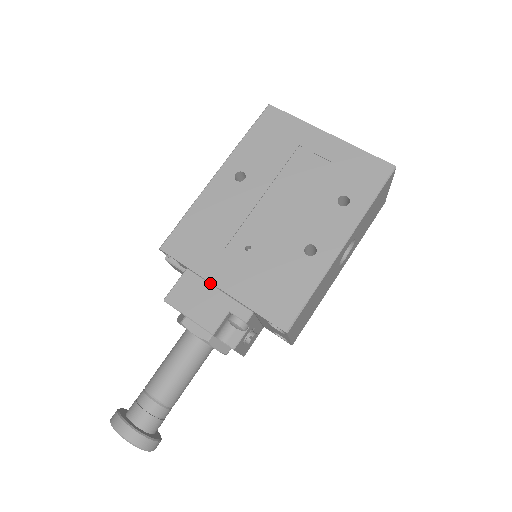
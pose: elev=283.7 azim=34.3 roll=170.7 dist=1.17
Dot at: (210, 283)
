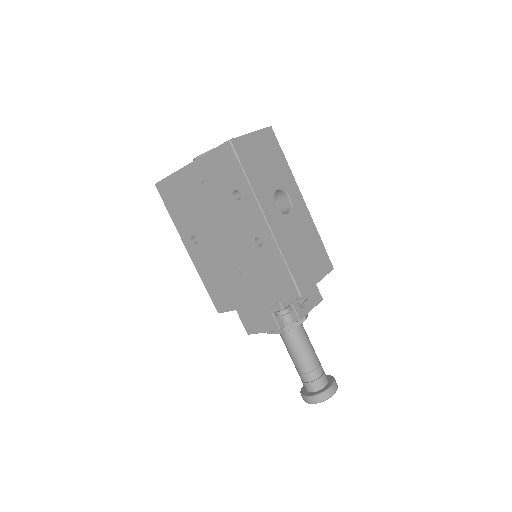
Dot at: (250, 307)
